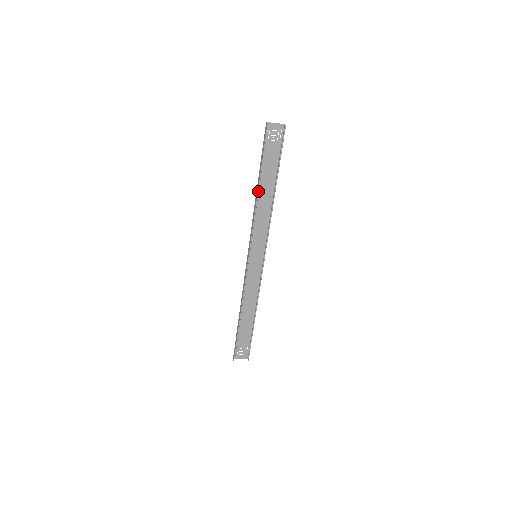
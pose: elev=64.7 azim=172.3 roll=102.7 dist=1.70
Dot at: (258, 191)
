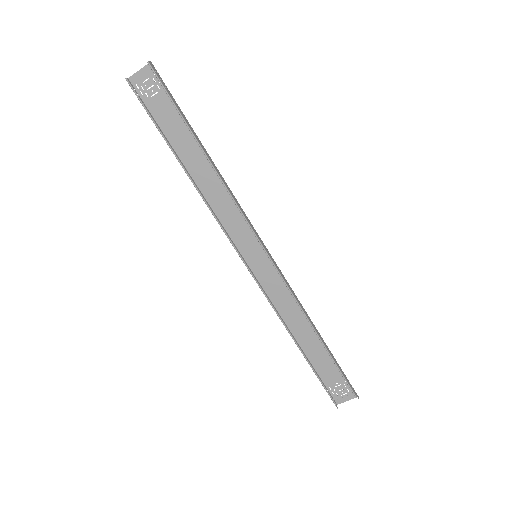
Dot at: (185, 172)
